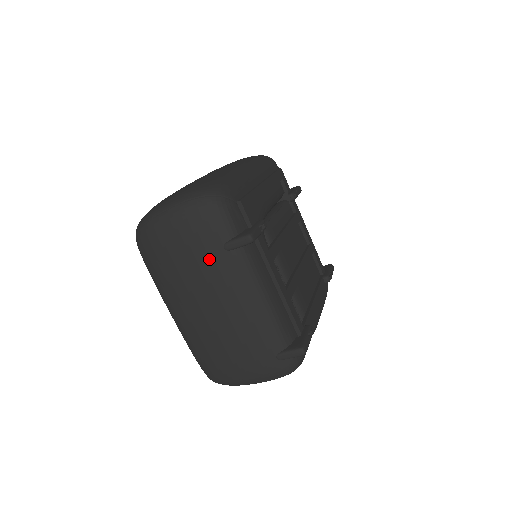
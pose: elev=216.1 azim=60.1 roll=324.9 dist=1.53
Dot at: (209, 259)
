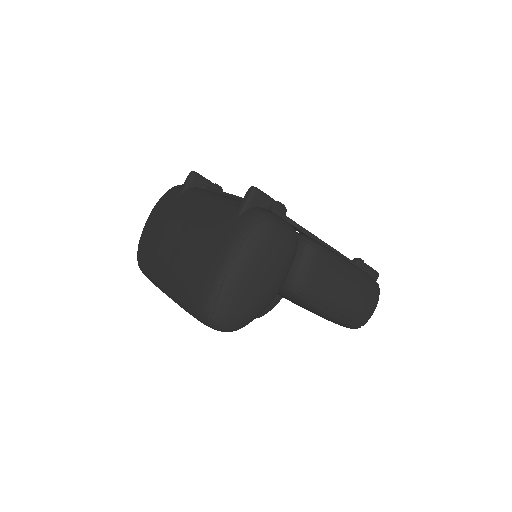
Dot at: (171, 207)
